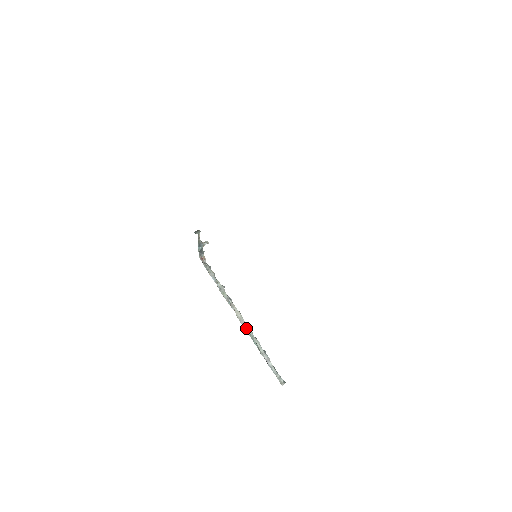
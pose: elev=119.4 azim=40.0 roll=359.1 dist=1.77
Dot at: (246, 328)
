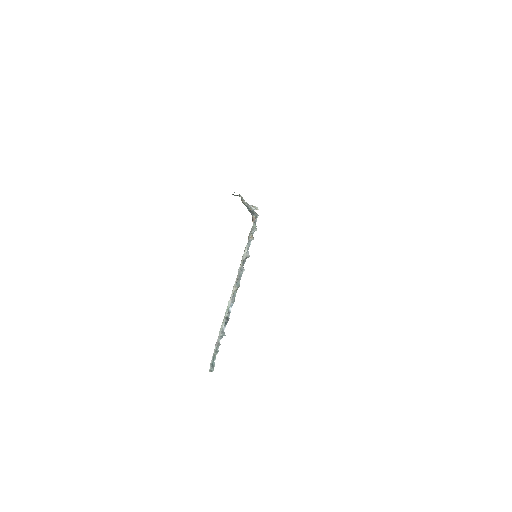
Dot at: (228, 304)
